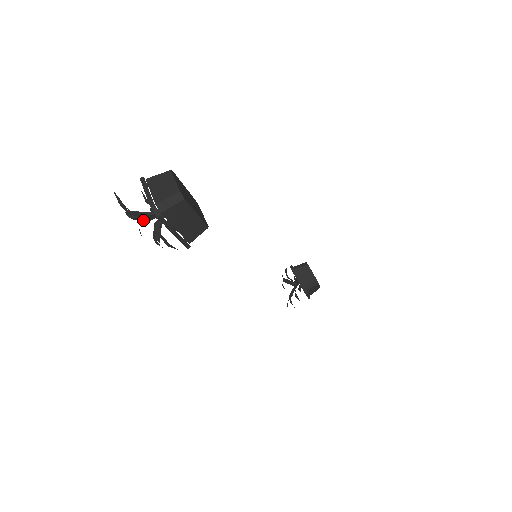
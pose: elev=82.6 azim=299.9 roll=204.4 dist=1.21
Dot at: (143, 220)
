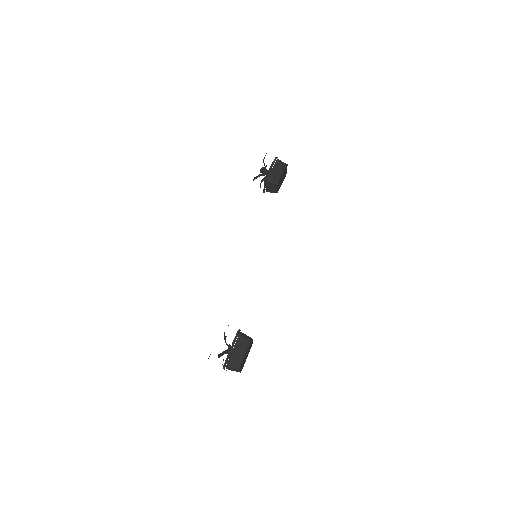
Dot at: (259, 176)
